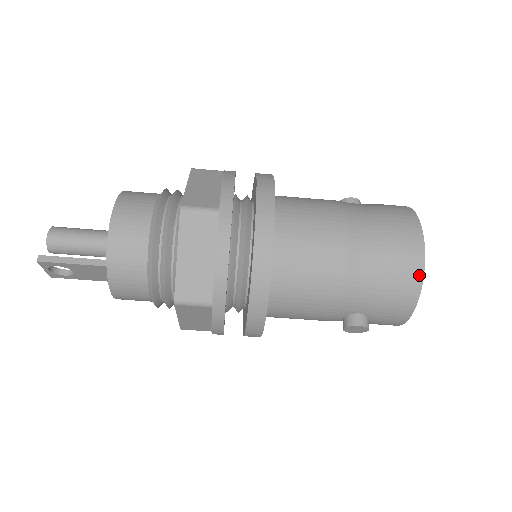
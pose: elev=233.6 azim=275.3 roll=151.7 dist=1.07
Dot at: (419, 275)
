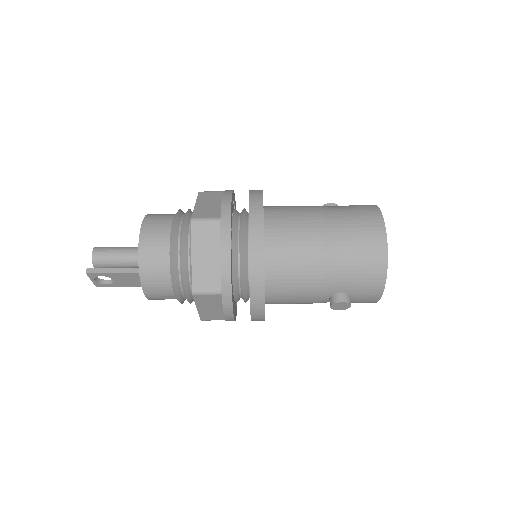
Dot at: (384, 256)
